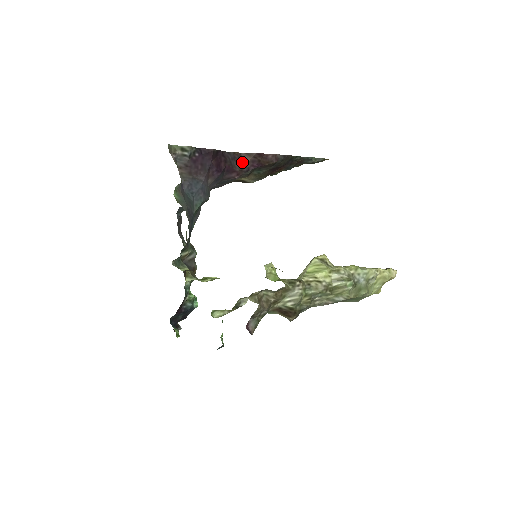
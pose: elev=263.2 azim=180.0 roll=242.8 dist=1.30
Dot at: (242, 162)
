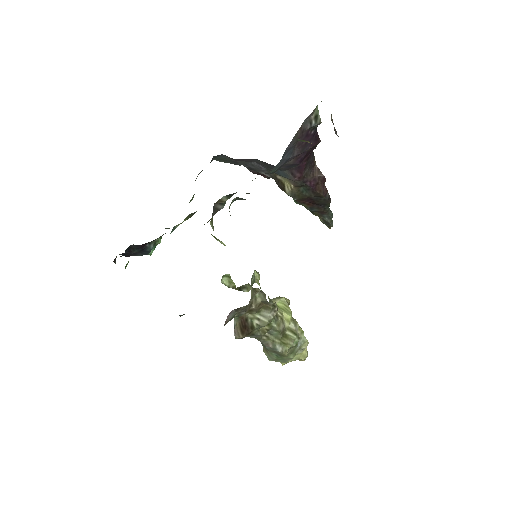
Dot at: (310, 172)
